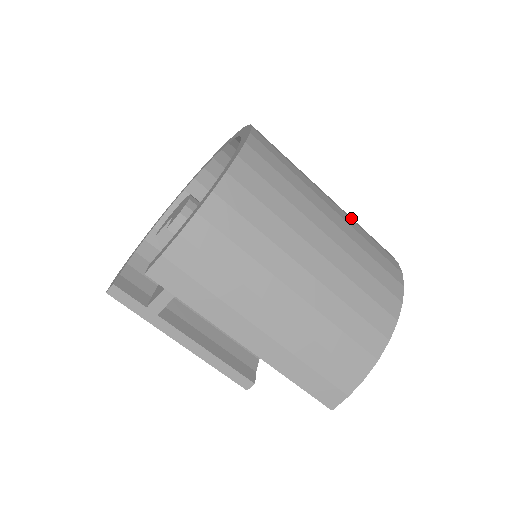
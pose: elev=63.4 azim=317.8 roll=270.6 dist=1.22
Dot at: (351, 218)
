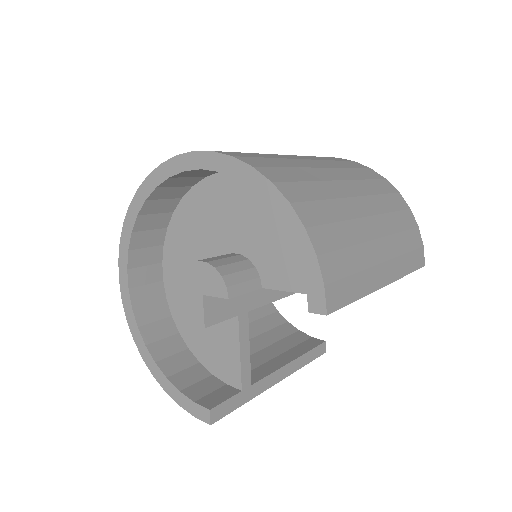
Dot at: occluded
